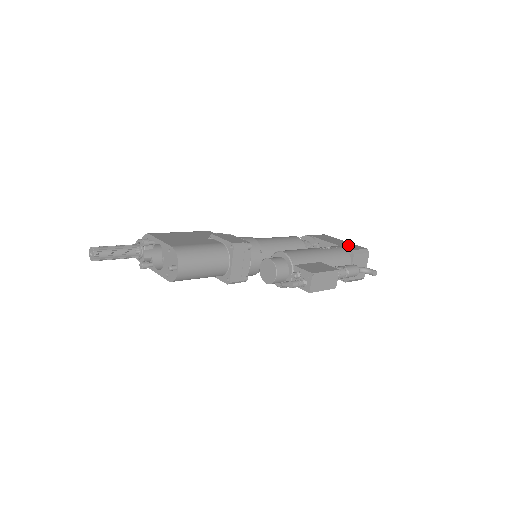
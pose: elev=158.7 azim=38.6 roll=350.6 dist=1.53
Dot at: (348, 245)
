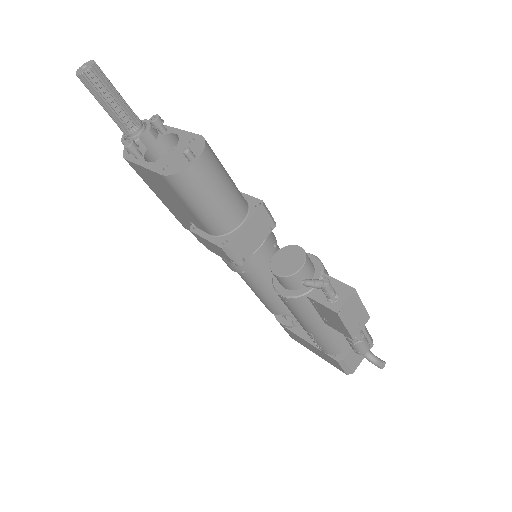
Dot at: occluded
